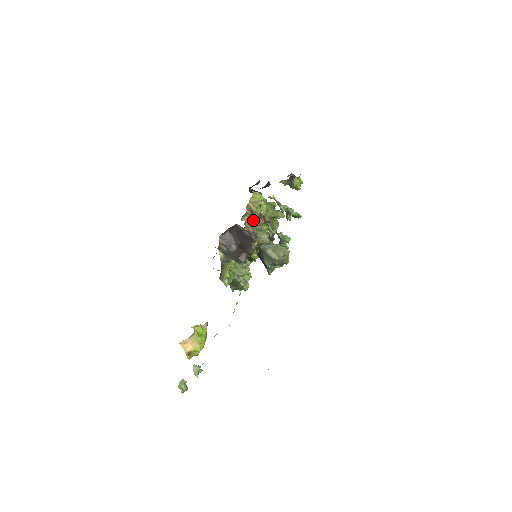
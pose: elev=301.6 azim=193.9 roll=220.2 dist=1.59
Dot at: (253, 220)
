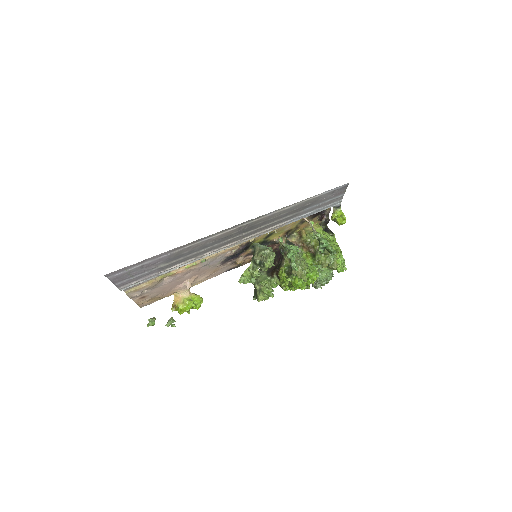
Dot at: (299, 245)
